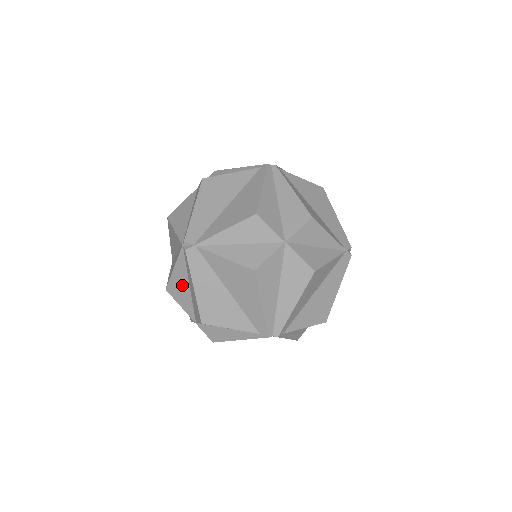
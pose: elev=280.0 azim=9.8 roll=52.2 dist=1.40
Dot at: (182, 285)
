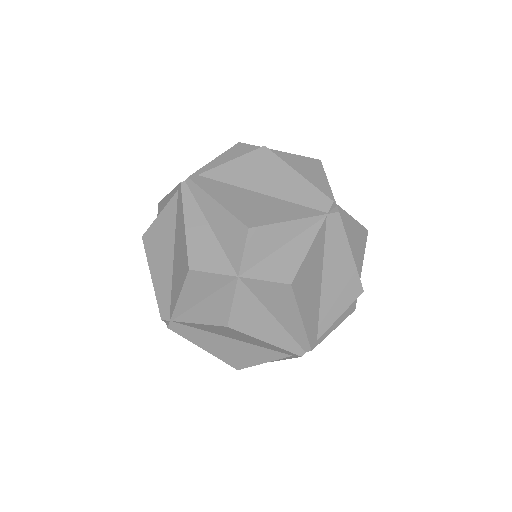
Dot at: occluded
